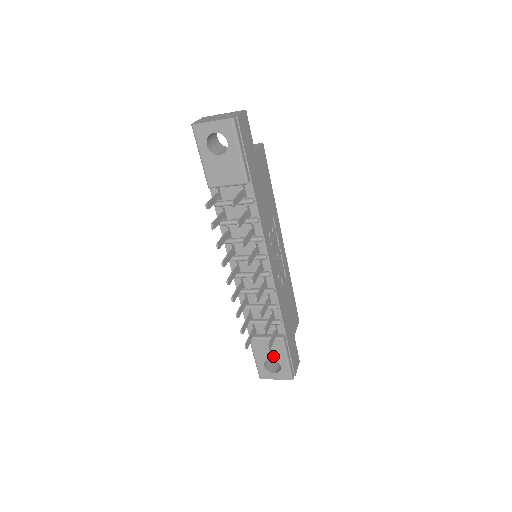
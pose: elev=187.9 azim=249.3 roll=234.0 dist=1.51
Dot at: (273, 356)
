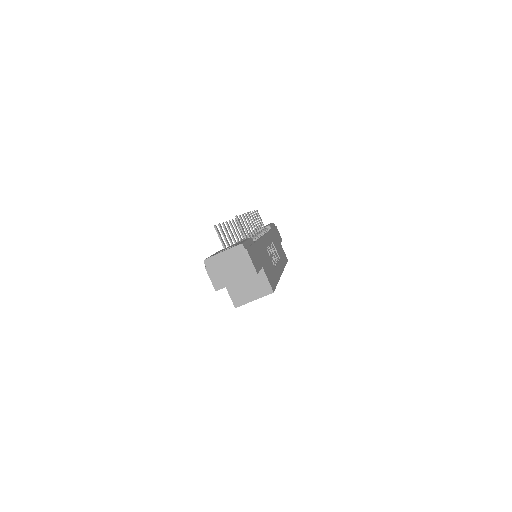
Dot at: occluded
